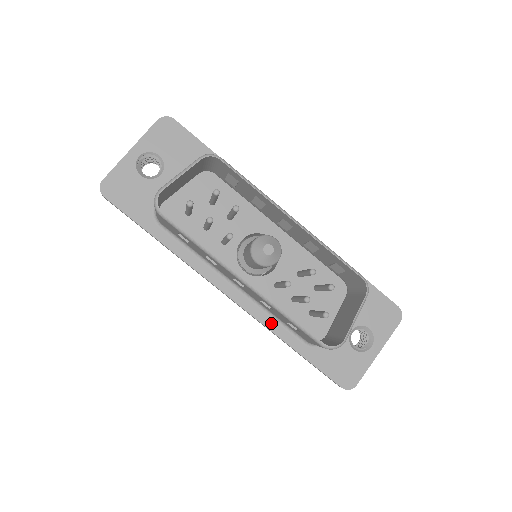
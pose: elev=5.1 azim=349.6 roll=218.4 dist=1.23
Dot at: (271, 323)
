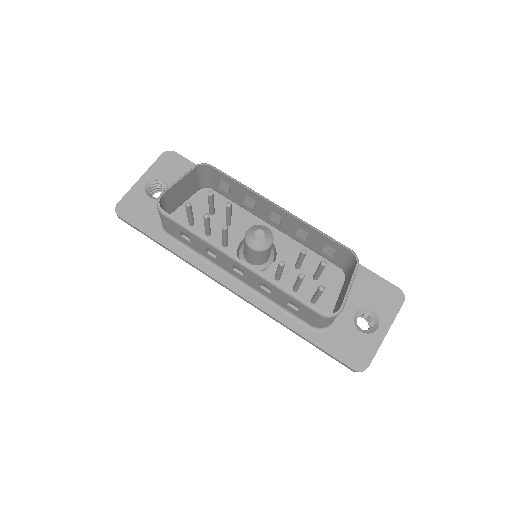
Dot at: (275, 311)
